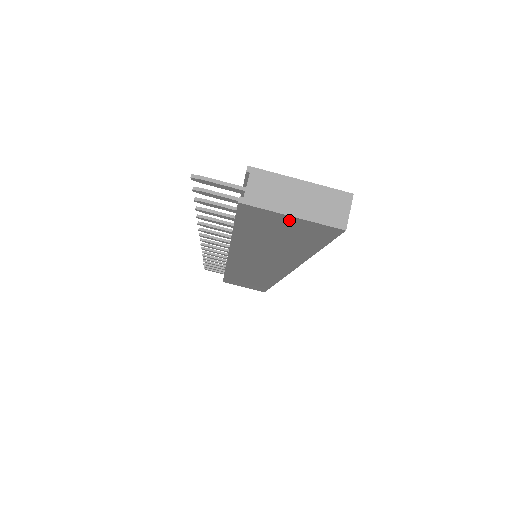
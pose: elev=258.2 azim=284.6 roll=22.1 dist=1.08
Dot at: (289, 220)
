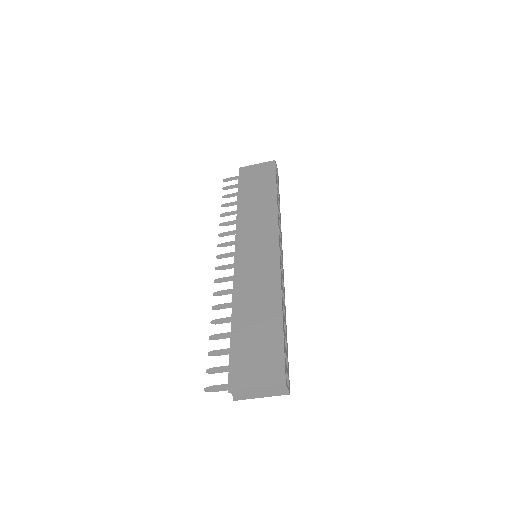
Dot at: occluded
